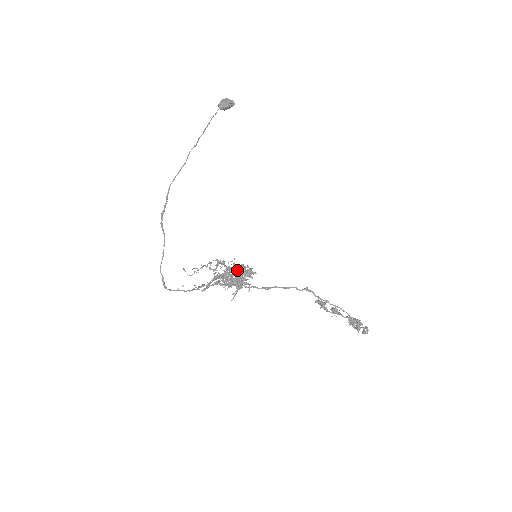
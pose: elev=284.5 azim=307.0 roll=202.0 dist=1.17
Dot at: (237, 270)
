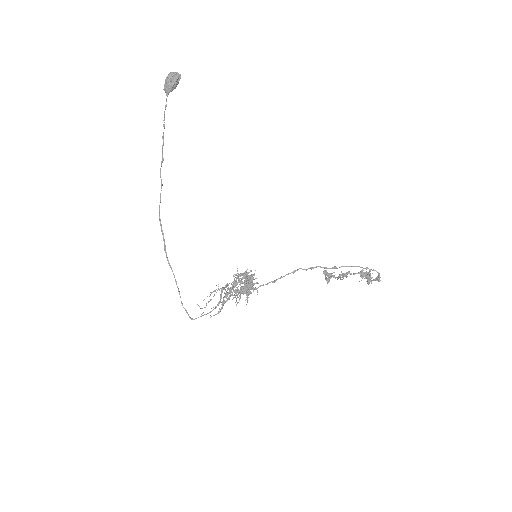
Dot at: (243, 276)
